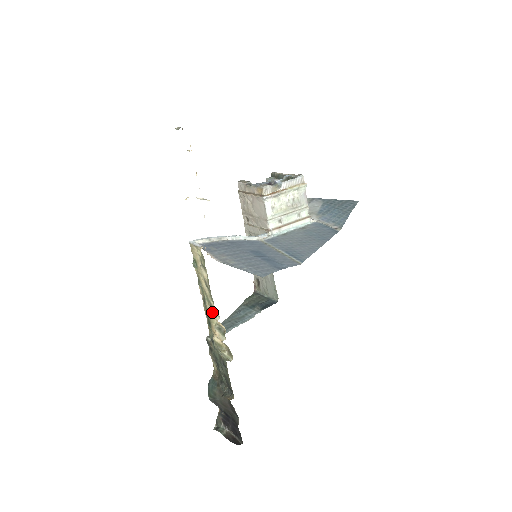
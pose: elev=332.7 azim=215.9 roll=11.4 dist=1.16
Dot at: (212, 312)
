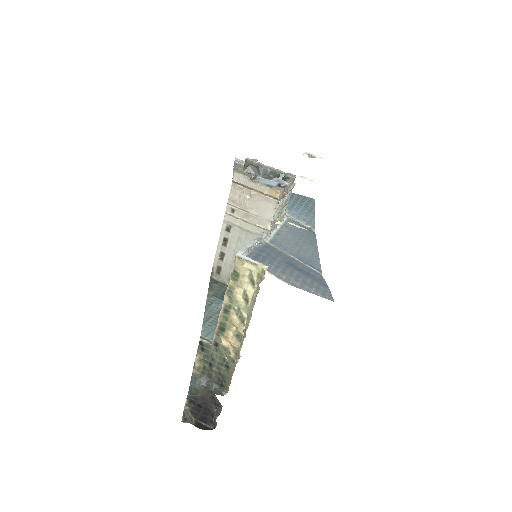
Dot at: (239, 322)
